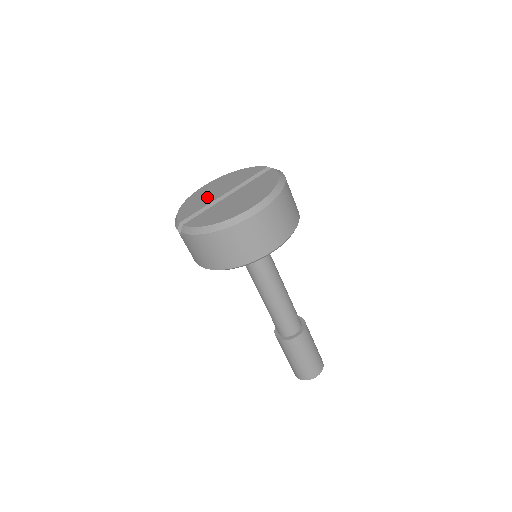
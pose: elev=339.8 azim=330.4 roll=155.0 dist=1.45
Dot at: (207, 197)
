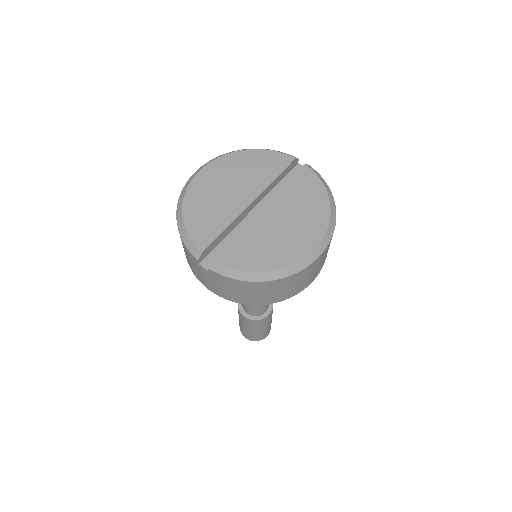
Dot at: (223, 202)
